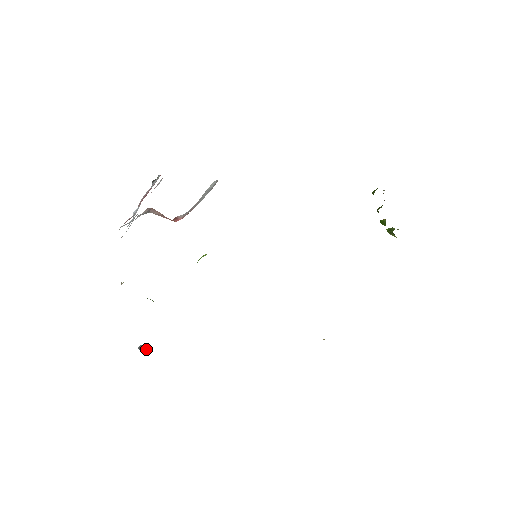
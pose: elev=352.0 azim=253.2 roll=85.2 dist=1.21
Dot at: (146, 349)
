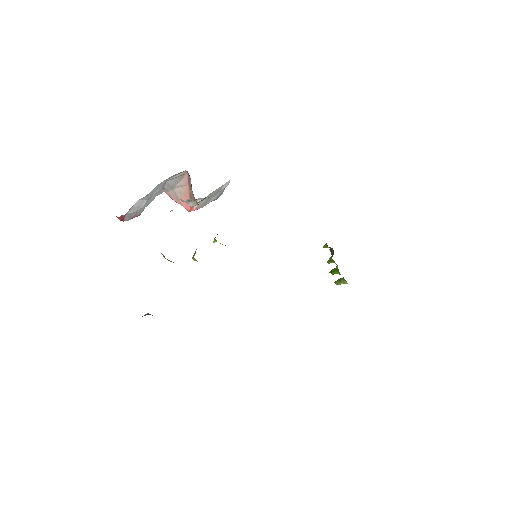
Dot at: occluded
